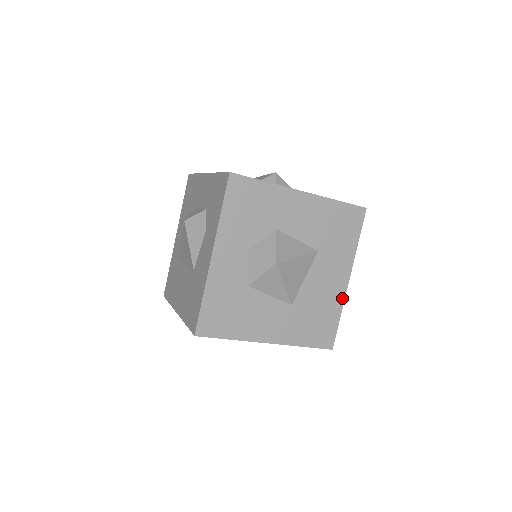
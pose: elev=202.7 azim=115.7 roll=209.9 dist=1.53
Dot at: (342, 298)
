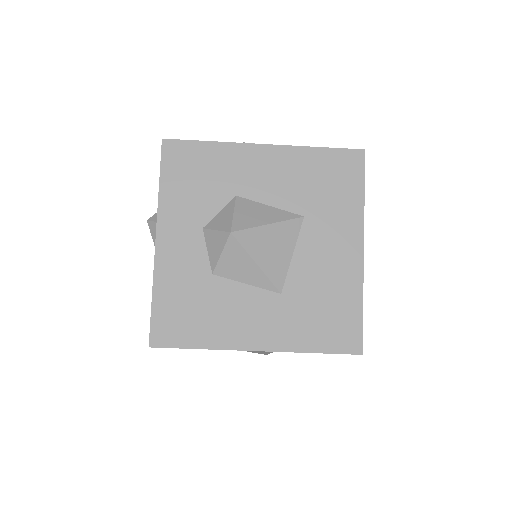
Dot at: (359, 277)
